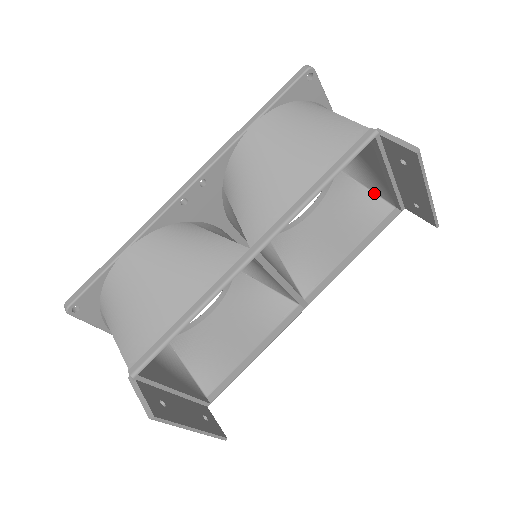
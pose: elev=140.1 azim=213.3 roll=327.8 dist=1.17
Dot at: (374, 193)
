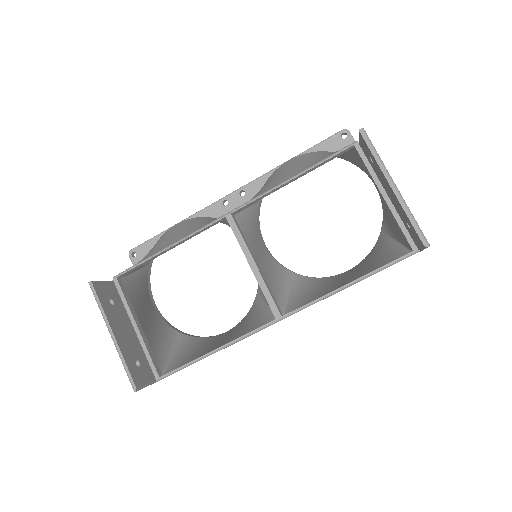
Dot at: (399, 243)
